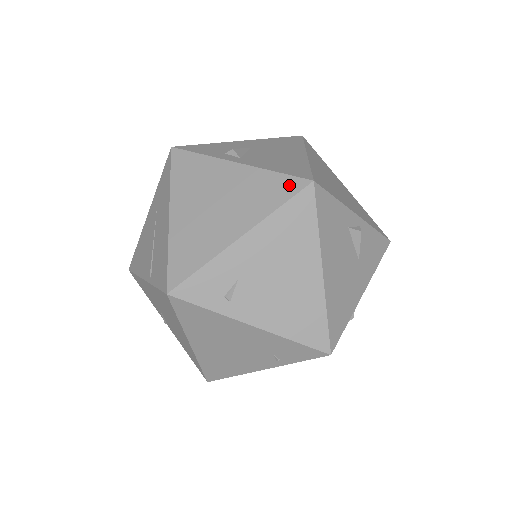
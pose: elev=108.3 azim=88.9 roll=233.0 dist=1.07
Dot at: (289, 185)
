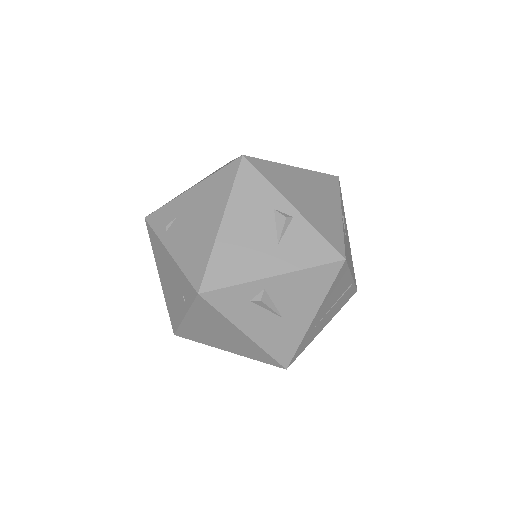
Dot at: occluded
